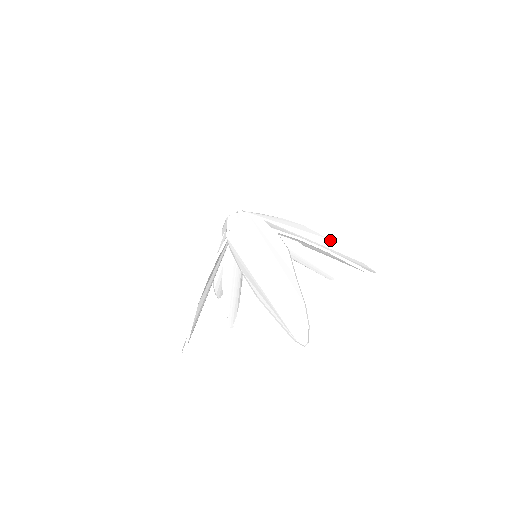
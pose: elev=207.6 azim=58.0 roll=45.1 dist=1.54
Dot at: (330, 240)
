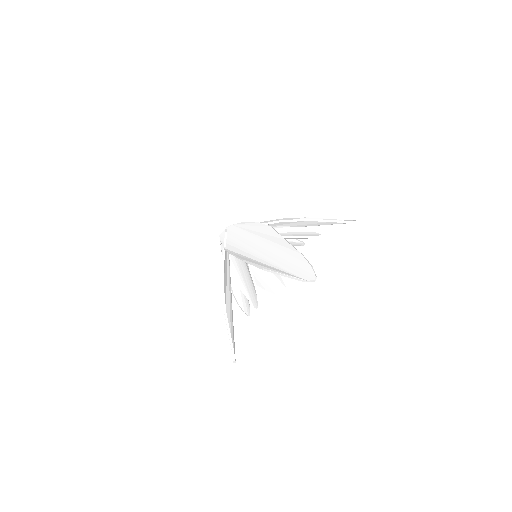
Dot at: (309, 218)
